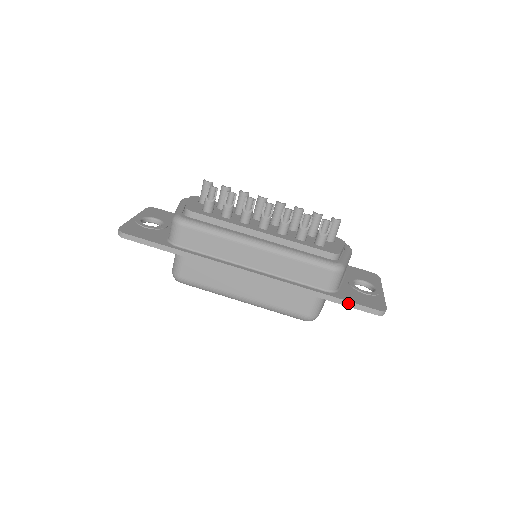
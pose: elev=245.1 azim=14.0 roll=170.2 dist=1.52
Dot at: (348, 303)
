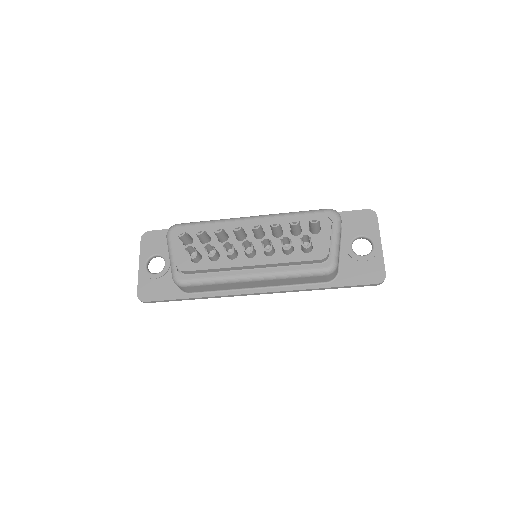
Dot at: (350, 287)
